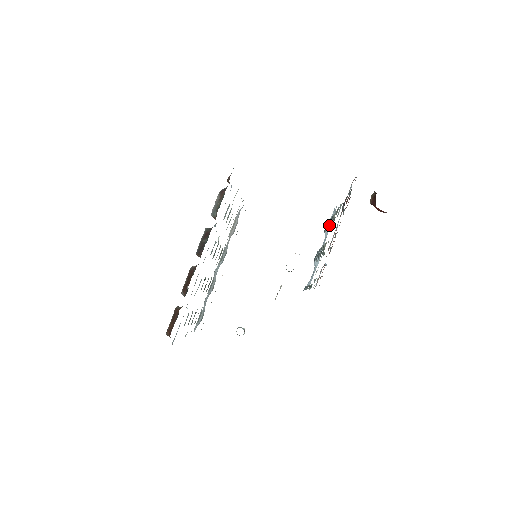
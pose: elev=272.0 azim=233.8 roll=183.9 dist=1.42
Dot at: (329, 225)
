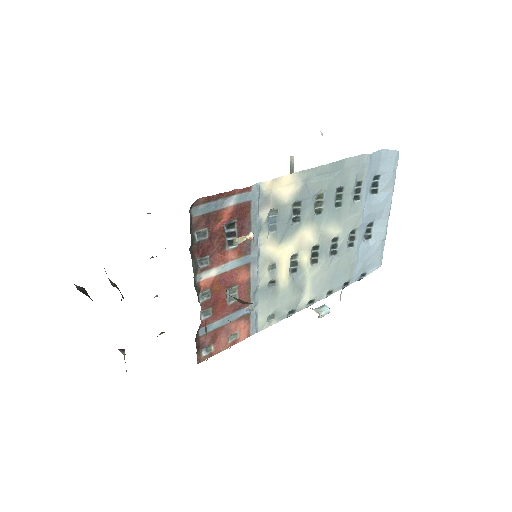
Dot at: (338, 203)
